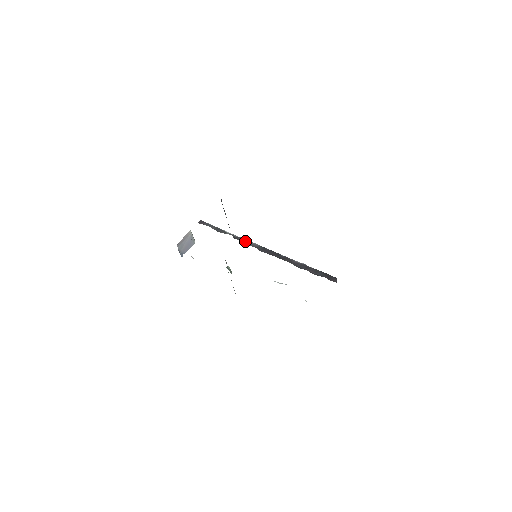
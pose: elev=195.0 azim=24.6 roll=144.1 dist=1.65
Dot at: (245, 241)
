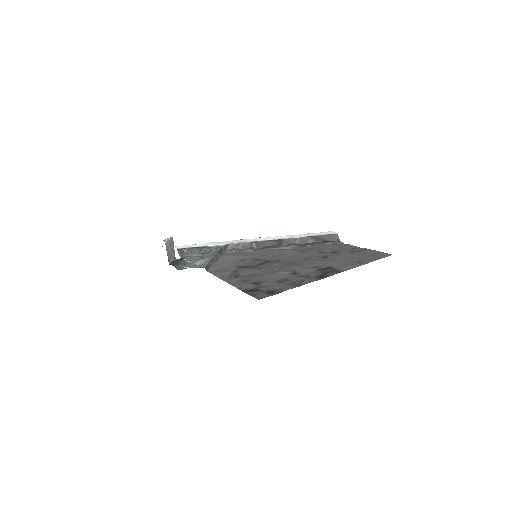
Dot at: (234, 247)
